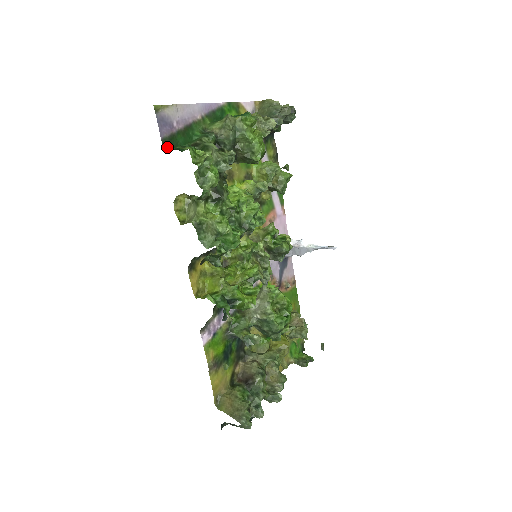
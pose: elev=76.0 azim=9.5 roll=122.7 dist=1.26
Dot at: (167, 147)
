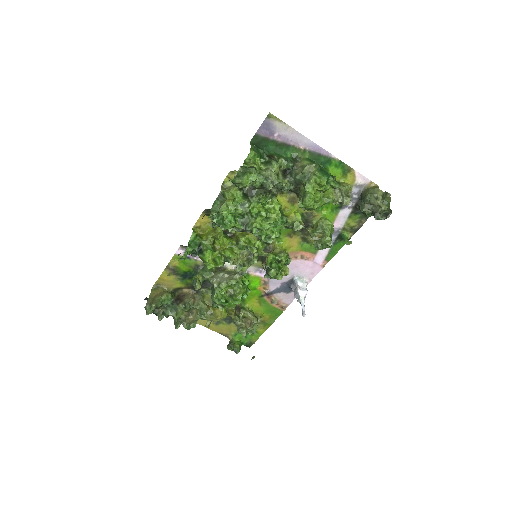
Dot at: (255, 141)
